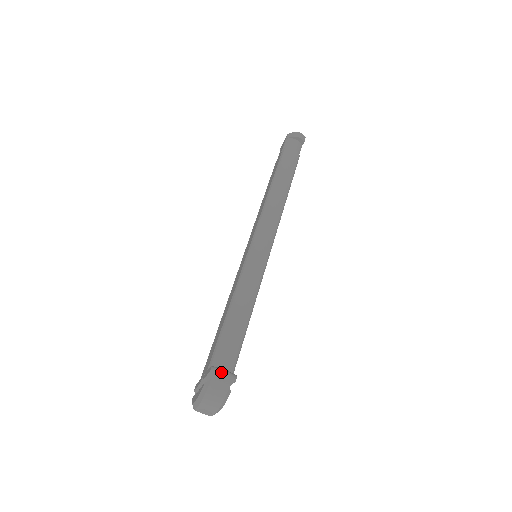
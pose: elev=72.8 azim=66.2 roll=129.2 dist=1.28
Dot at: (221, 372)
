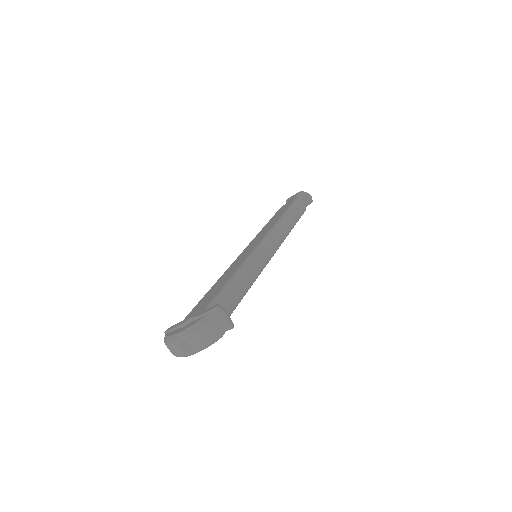
Dot at: (225, 313)
